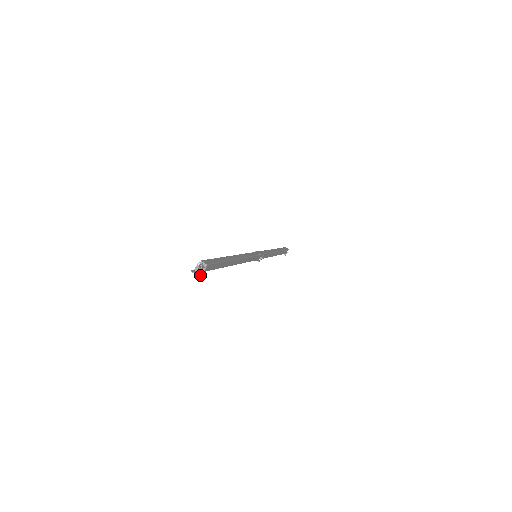
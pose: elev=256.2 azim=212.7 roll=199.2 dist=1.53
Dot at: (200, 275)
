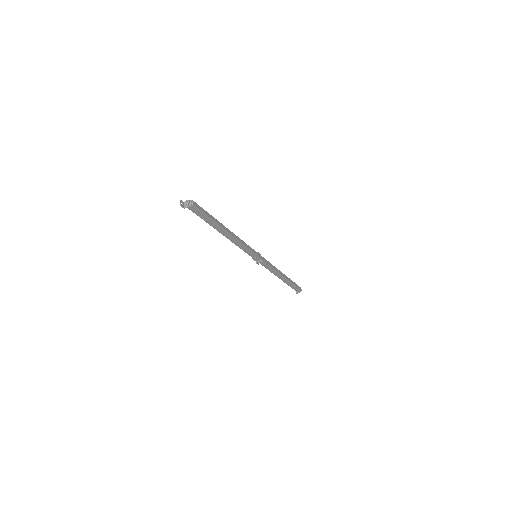
Dot at: (183, 207)
